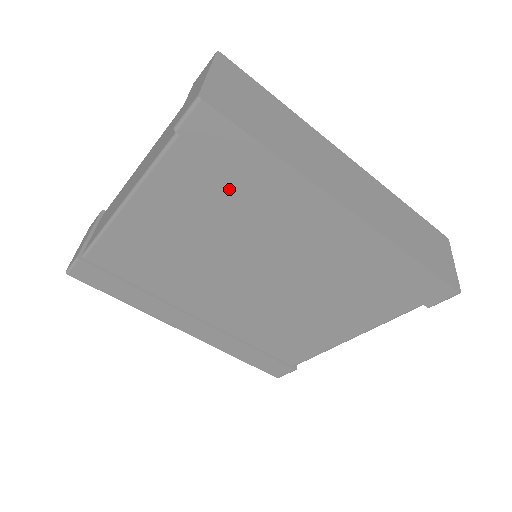
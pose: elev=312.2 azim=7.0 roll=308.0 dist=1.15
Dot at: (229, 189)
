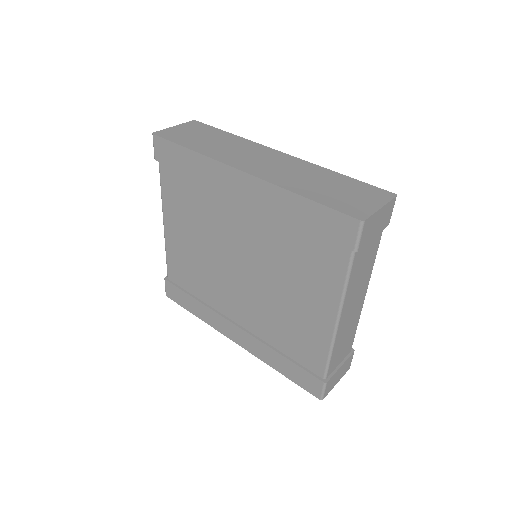
Dot at: (190, 188)
